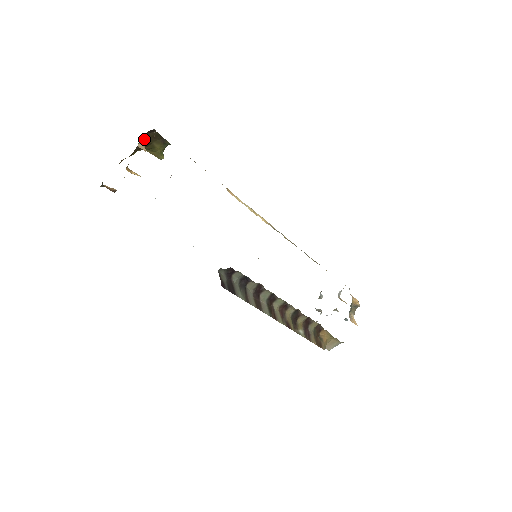
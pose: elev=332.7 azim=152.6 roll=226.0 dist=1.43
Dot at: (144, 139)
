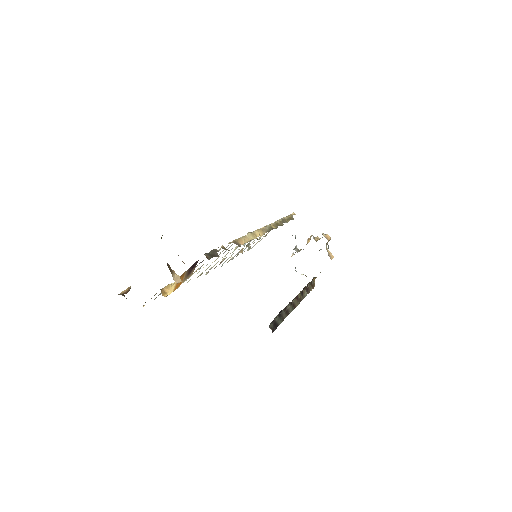
Dot at: occluded
